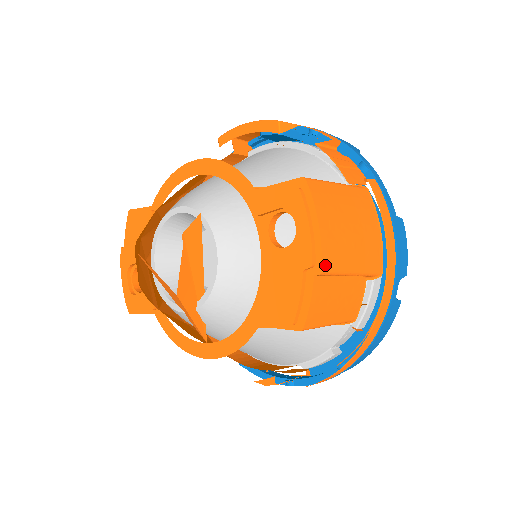
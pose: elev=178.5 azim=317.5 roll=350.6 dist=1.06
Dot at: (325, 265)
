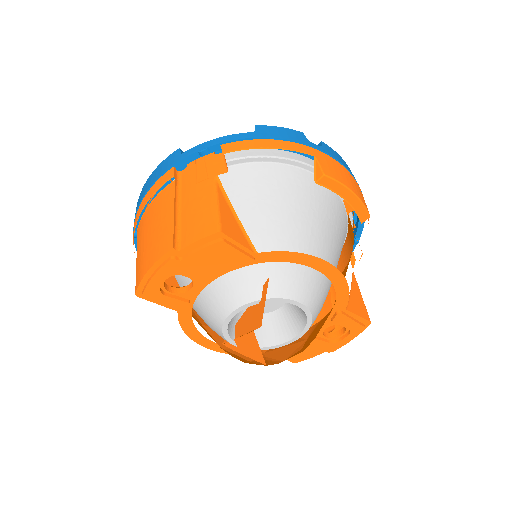
Dot at: occluded
